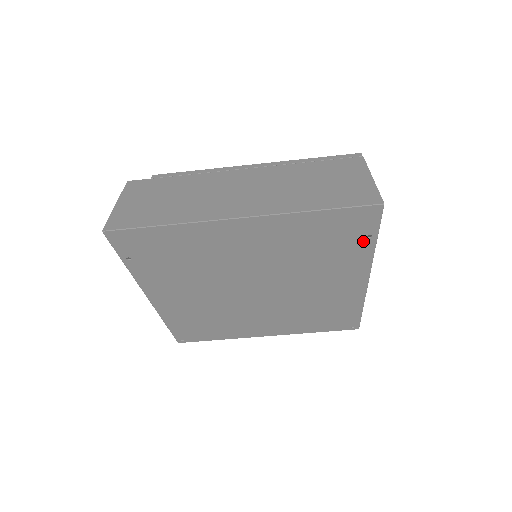
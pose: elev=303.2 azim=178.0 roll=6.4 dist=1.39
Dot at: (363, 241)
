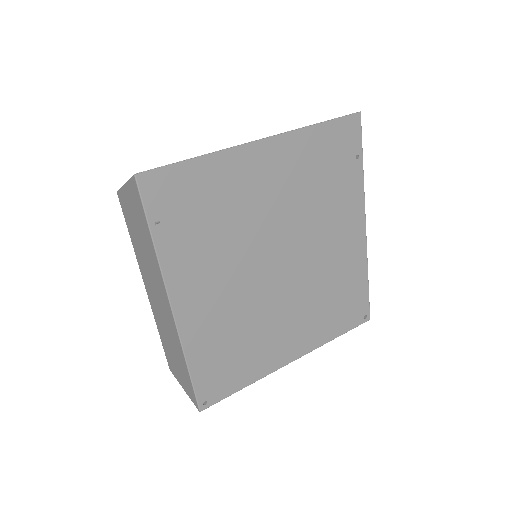
Dot at: (354, 164)
